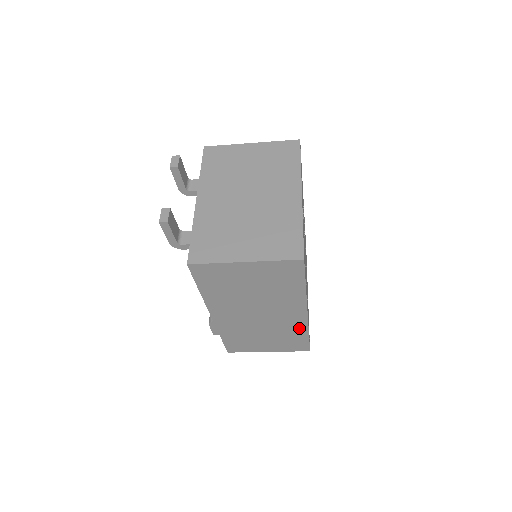
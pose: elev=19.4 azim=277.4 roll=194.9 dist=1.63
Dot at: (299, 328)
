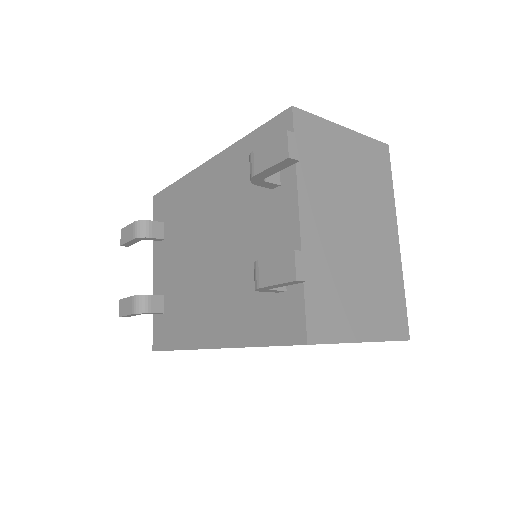
Dot at: occluded
